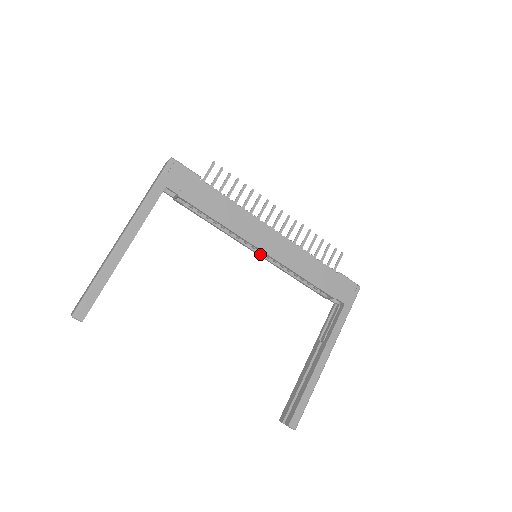
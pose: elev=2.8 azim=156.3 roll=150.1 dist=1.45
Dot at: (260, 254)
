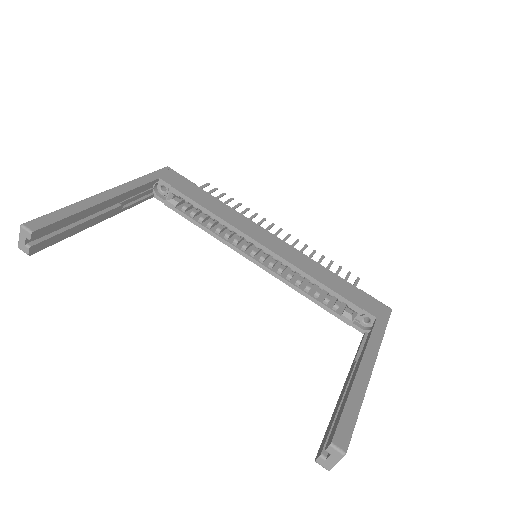
Dot at: (261, 263)
